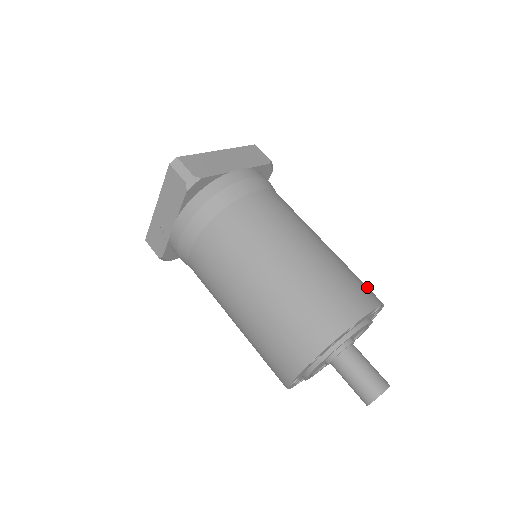
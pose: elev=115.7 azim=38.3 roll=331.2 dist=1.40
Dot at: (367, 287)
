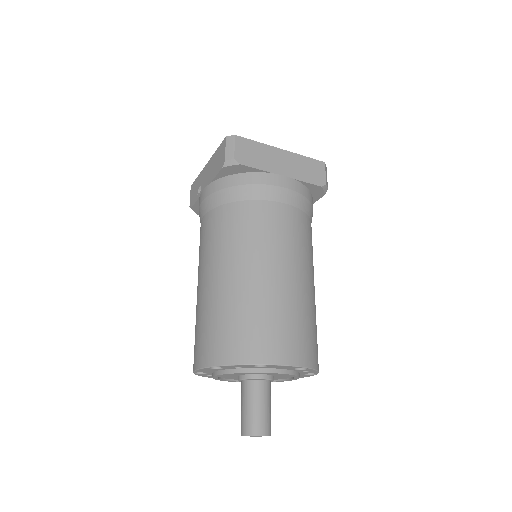
Dot at: (312, 345)
